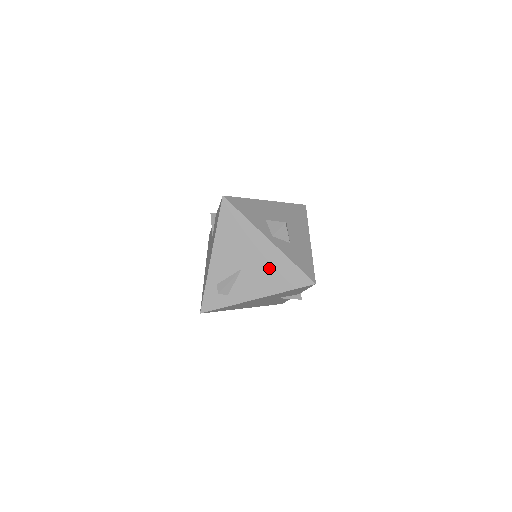
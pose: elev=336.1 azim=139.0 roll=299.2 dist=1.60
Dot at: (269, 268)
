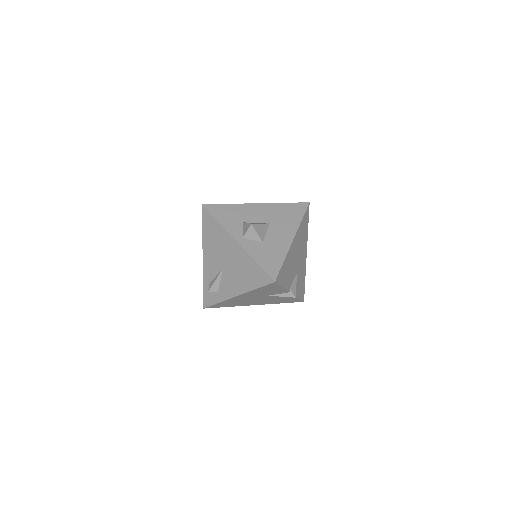
Dot at: (240, 267)
